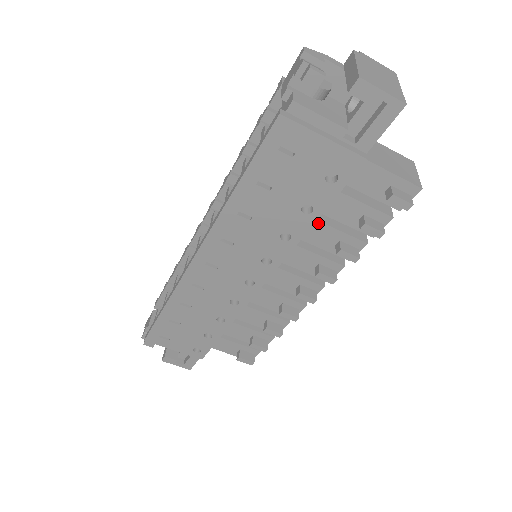
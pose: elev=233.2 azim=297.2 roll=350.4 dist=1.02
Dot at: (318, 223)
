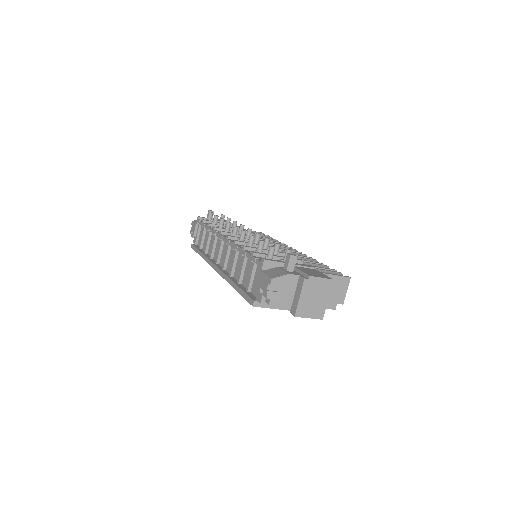
Dot at: occluded
